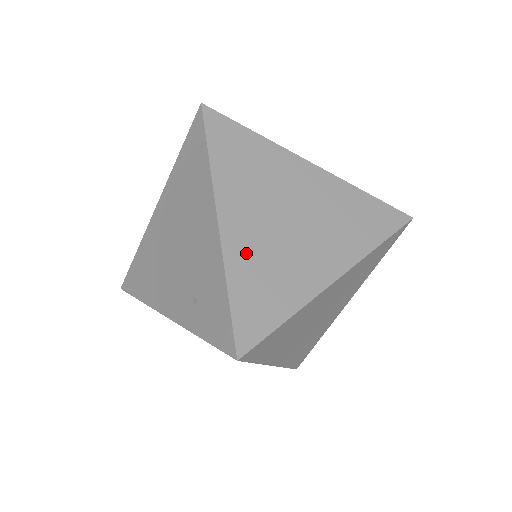
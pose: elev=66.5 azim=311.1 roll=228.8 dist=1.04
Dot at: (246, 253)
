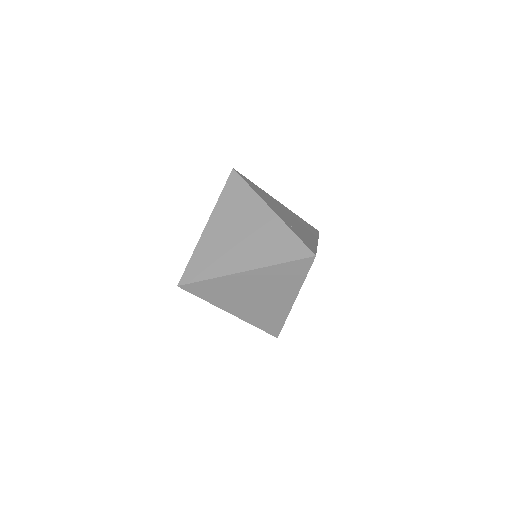
Dot at: (209, 244)
